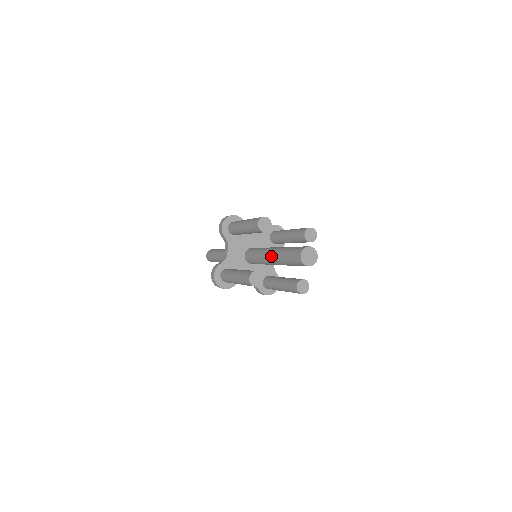
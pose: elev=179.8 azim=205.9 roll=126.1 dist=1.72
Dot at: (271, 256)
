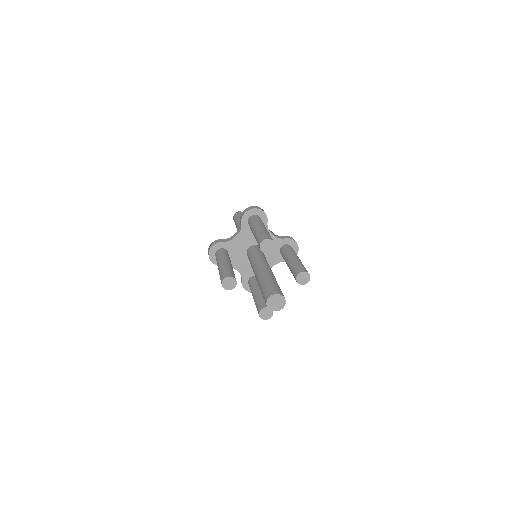
Dot at: occluded
